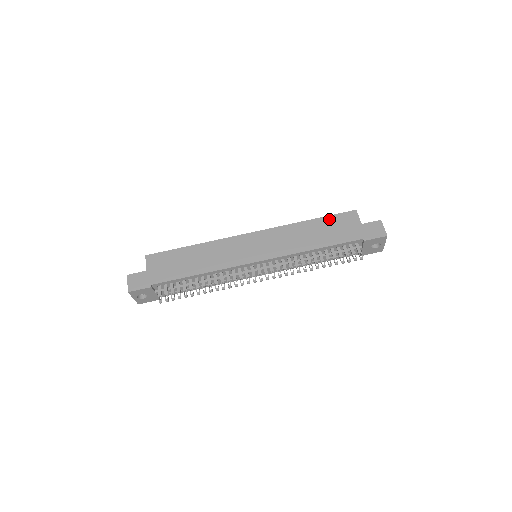
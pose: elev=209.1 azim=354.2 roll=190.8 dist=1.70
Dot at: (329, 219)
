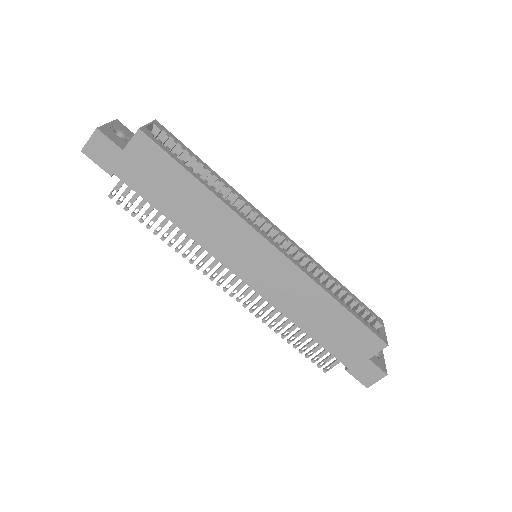
Dot at: (355, 324)
